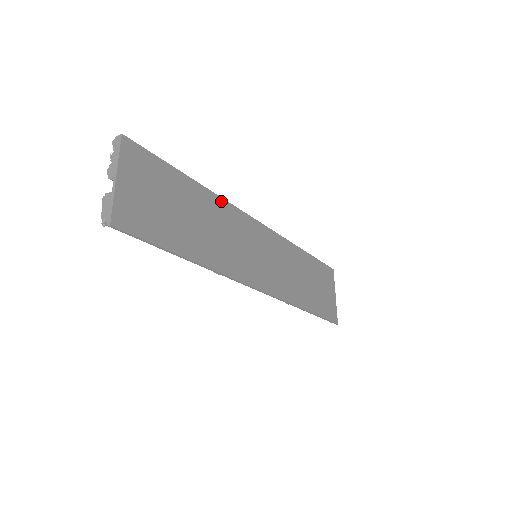
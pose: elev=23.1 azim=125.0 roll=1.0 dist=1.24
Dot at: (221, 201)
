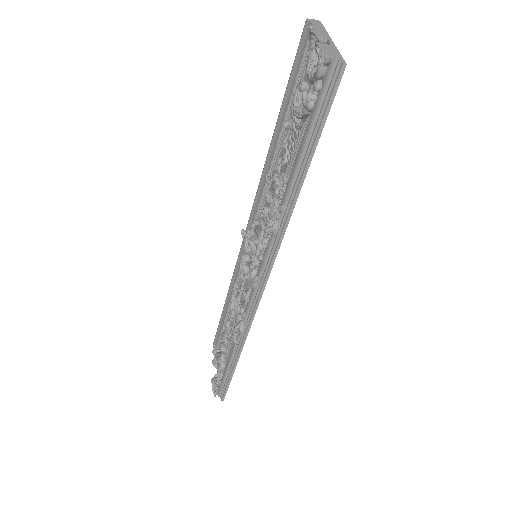
Dot at: occluded
